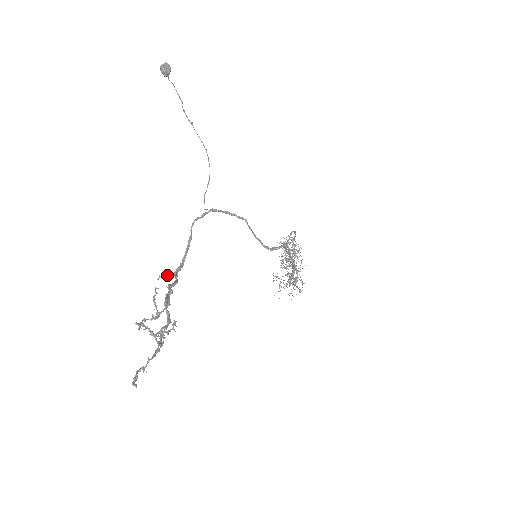
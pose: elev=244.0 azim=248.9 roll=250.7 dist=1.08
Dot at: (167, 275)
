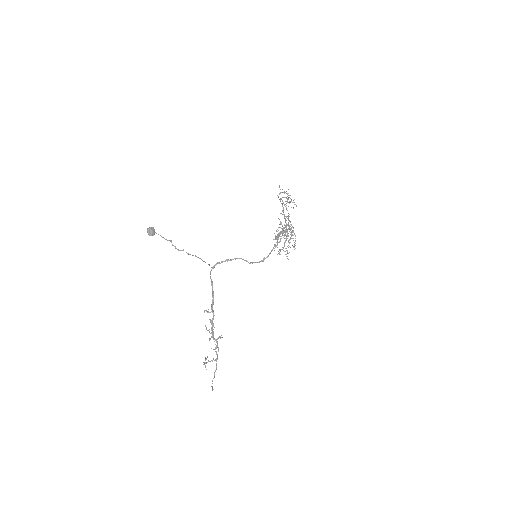
Dot at: (208, 312)
